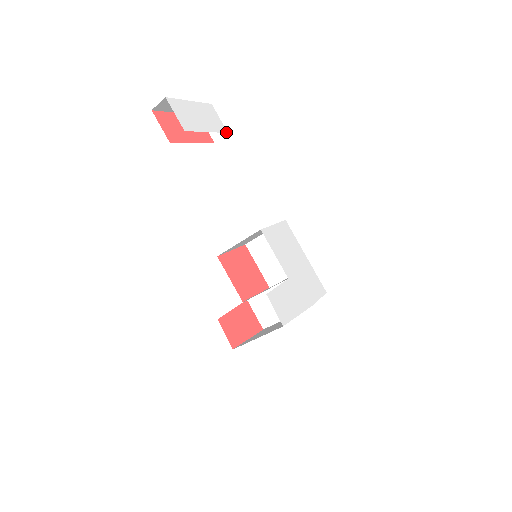
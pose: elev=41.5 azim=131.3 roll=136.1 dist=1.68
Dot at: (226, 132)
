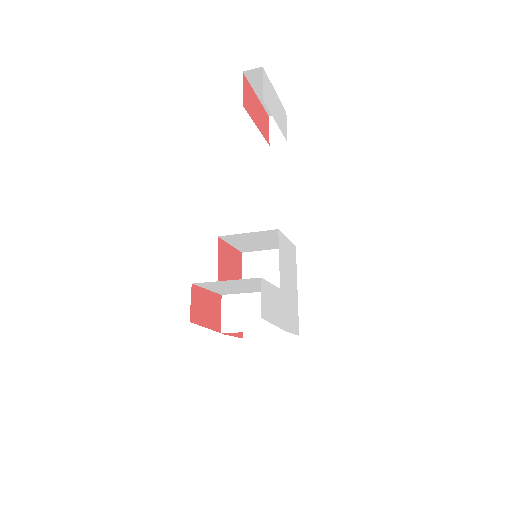
Dot at: occluded
